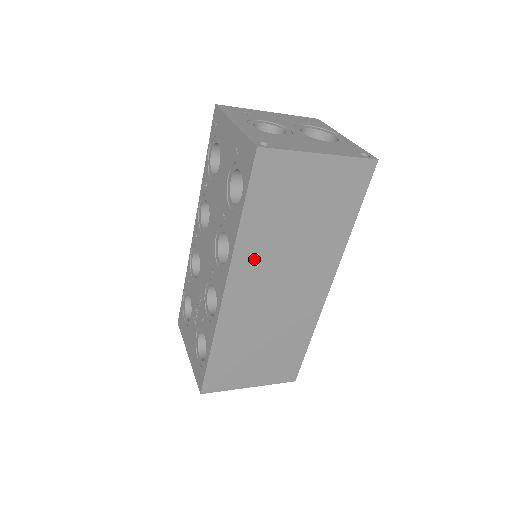
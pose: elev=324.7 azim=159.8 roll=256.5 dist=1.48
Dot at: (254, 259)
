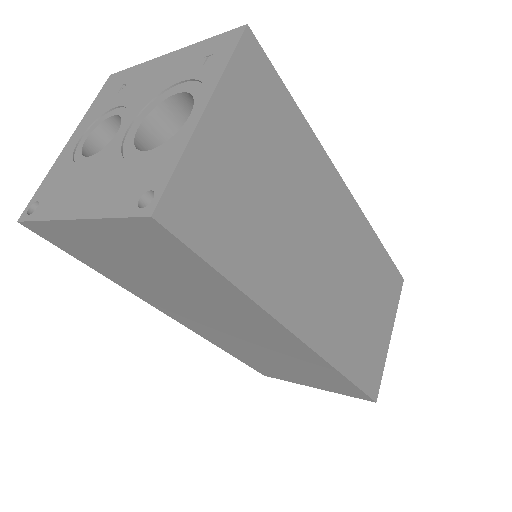
Dot at: (164, 303)
